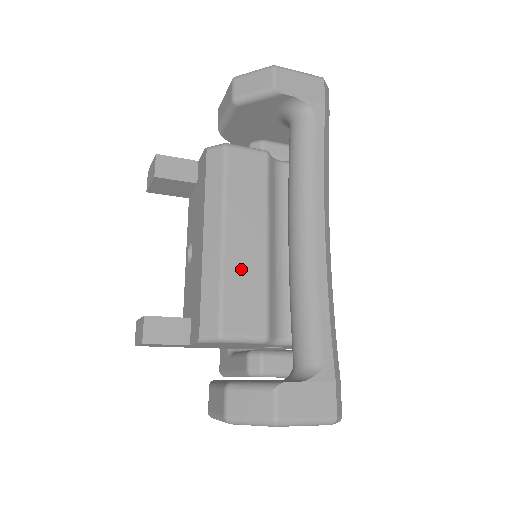
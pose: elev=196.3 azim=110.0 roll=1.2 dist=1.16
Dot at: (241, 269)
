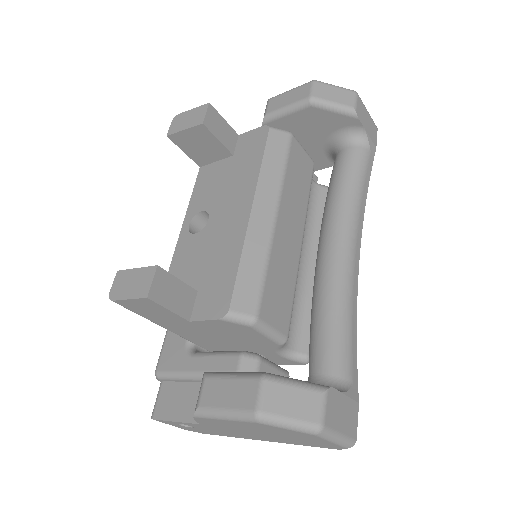
Dot at: (282, 258)
